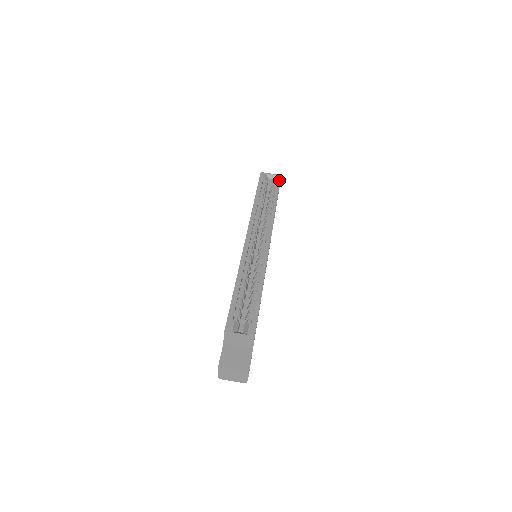
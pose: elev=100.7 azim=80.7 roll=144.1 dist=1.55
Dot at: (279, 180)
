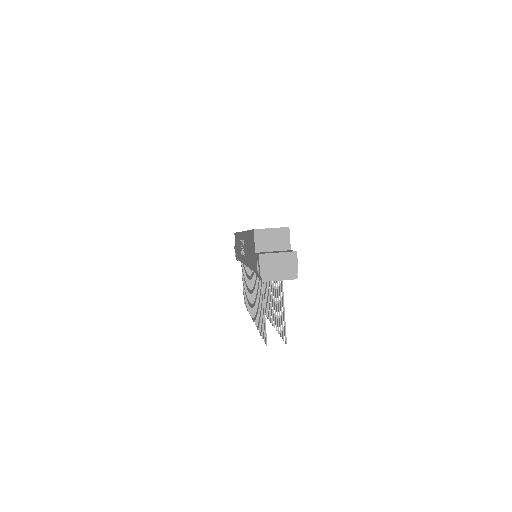
Dot at: occluded
